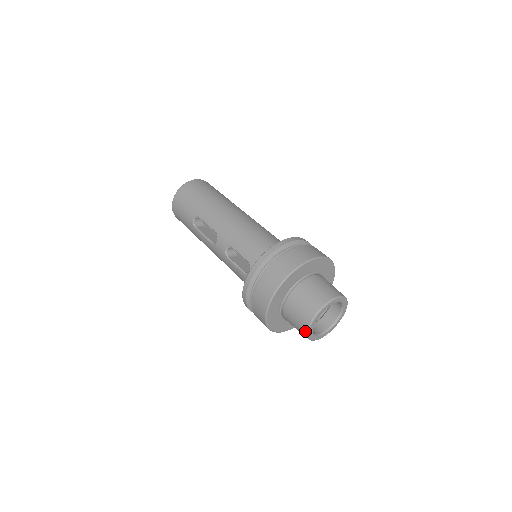
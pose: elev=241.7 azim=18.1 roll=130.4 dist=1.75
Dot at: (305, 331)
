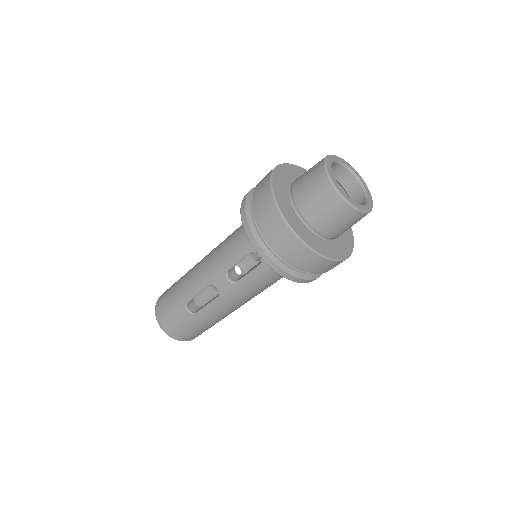
Dot at: (346, 207)
